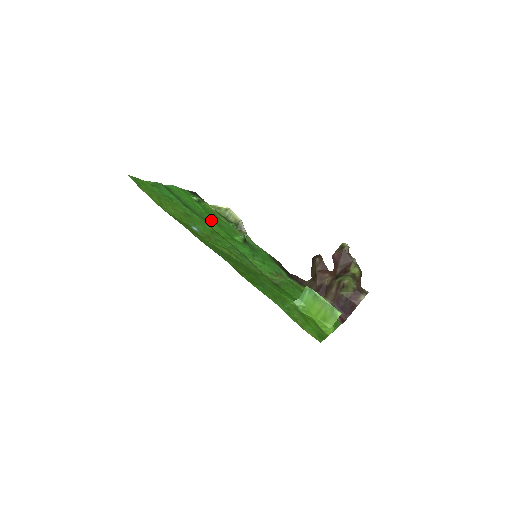
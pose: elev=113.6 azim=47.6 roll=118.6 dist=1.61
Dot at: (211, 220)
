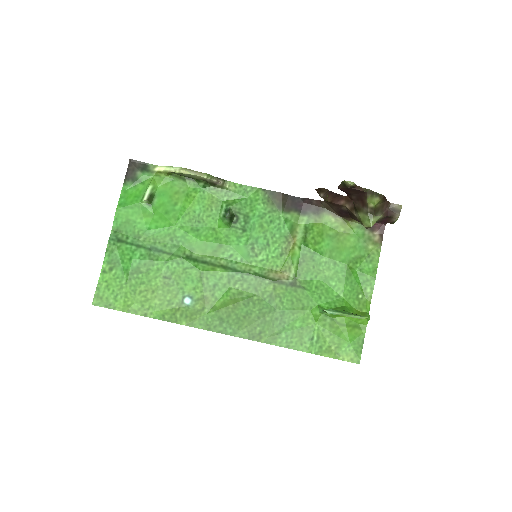
Dot at: (185, 235)
